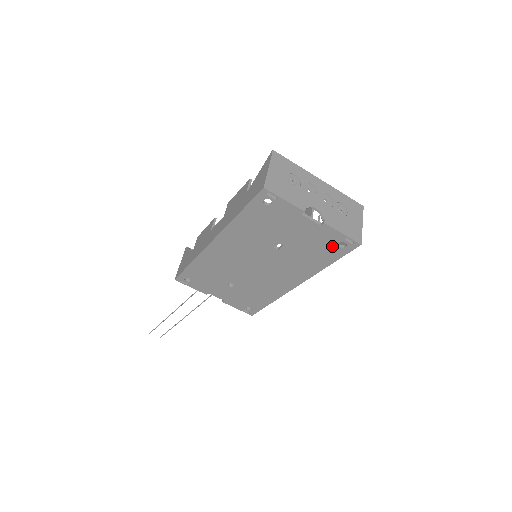
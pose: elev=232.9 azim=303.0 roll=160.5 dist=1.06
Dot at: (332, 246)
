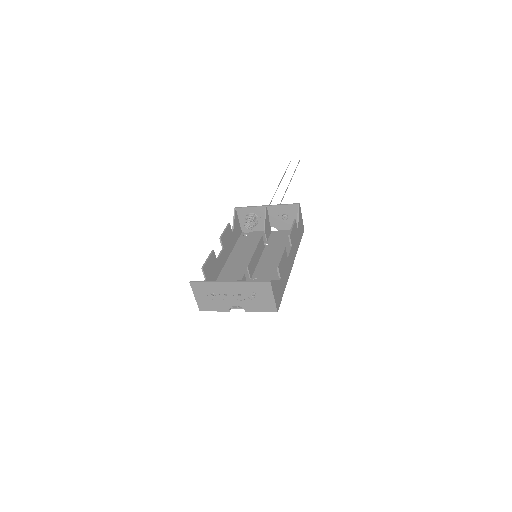
Dot at: occluded
